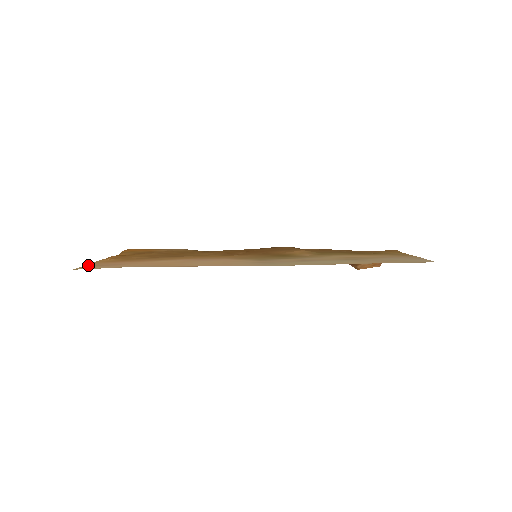
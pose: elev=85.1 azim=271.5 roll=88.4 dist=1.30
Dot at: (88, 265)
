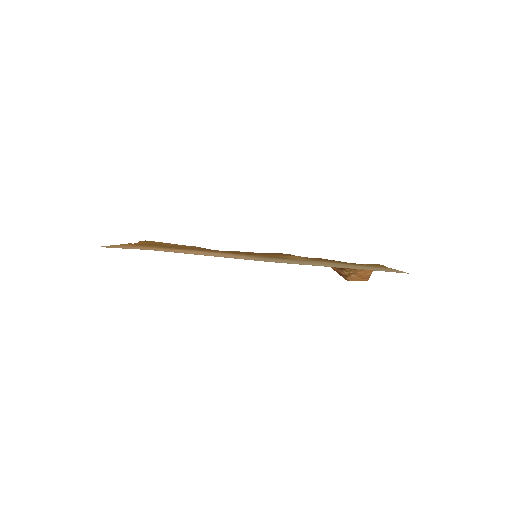
Dot at: (110, 246)
